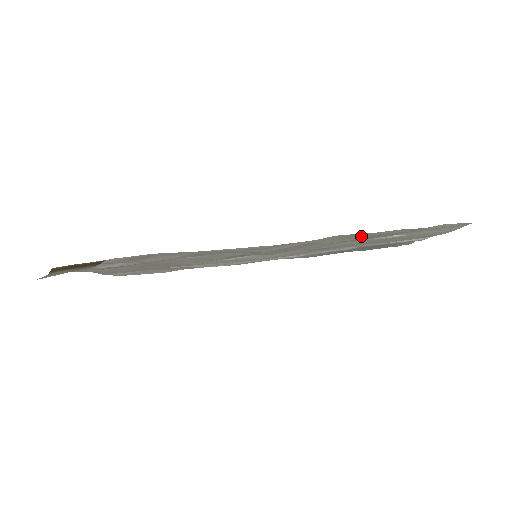
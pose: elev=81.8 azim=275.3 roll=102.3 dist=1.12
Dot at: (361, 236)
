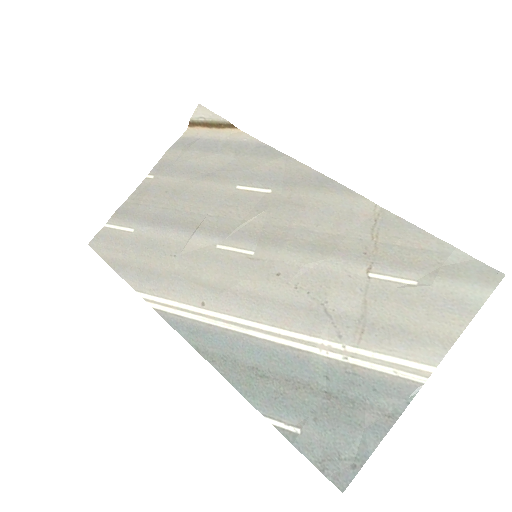
Dot at: (393, 236)
